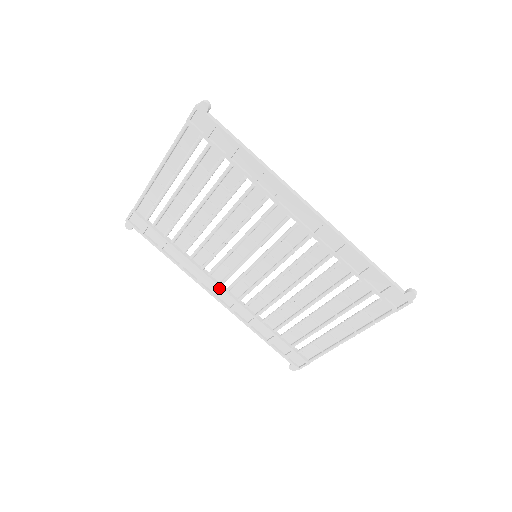
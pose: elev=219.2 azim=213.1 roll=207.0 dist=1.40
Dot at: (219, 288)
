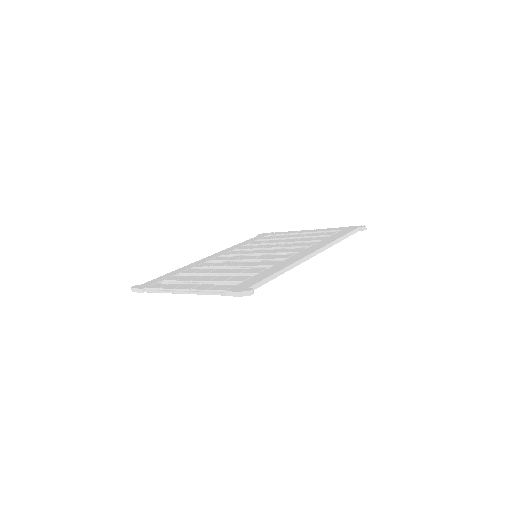
Dot at: occluded
